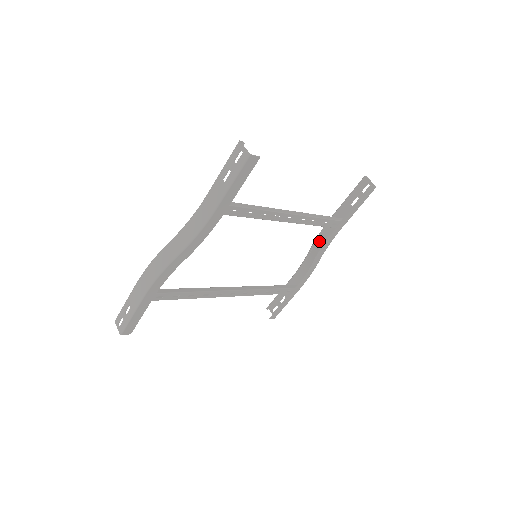
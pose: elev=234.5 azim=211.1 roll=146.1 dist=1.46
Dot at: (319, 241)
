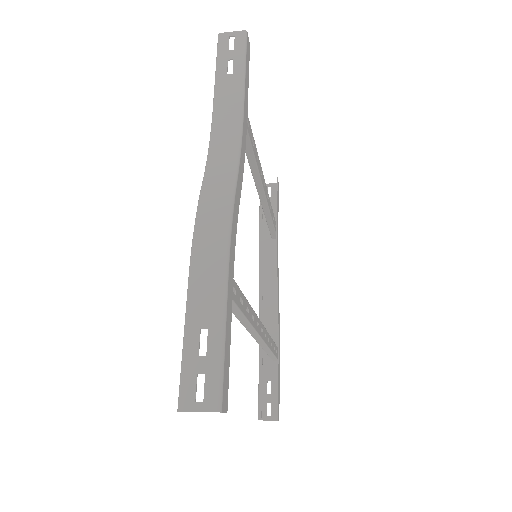
Dot at: (263, 273)
